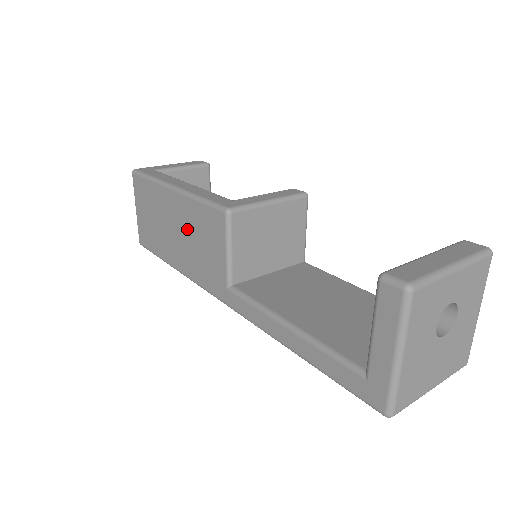
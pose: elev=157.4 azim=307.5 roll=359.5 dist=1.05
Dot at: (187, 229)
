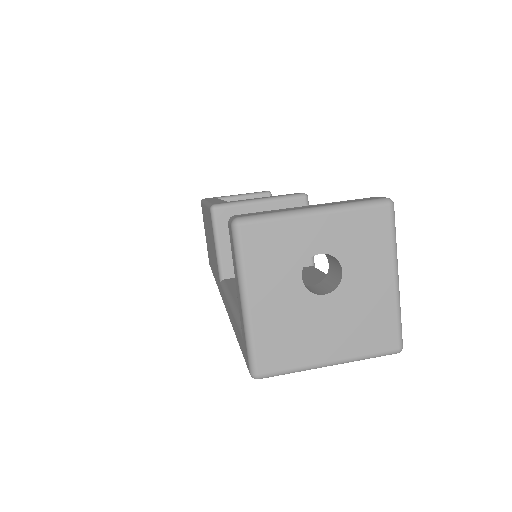
Dot at: occluded
